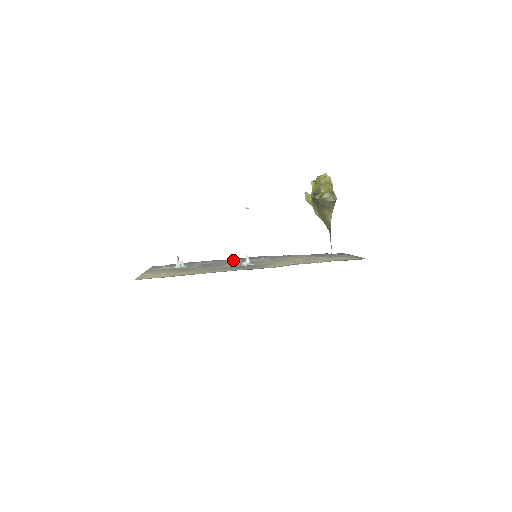
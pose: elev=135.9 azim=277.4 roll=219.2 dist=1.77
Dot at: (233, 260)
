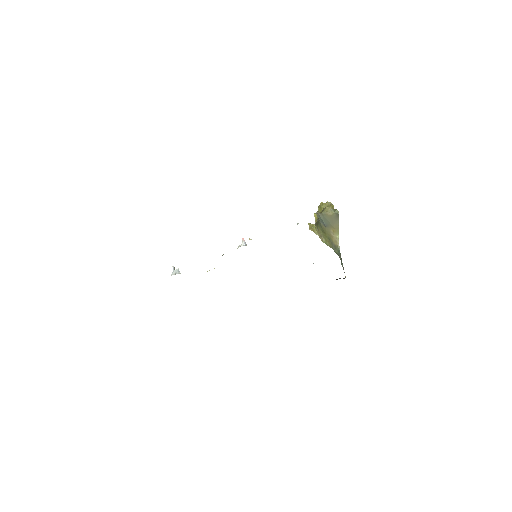
Dot at: occluded
